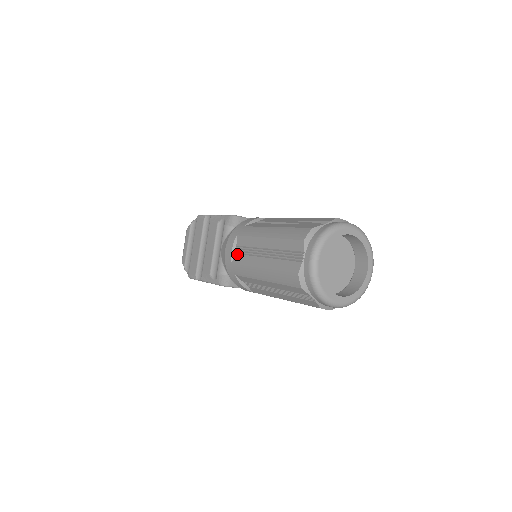
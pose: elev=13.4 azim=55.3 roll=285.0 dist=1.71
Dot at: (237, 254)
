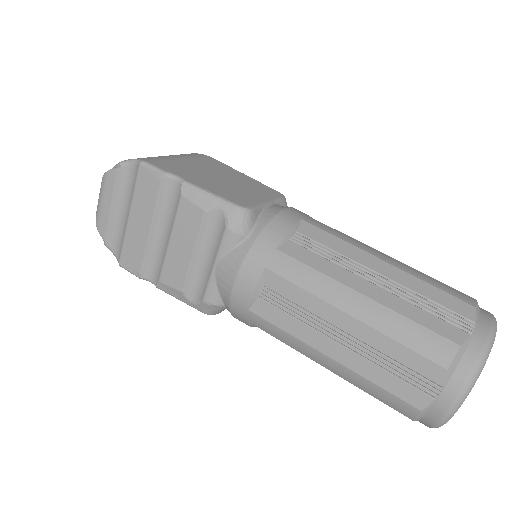
Dot at: (265, 302)
